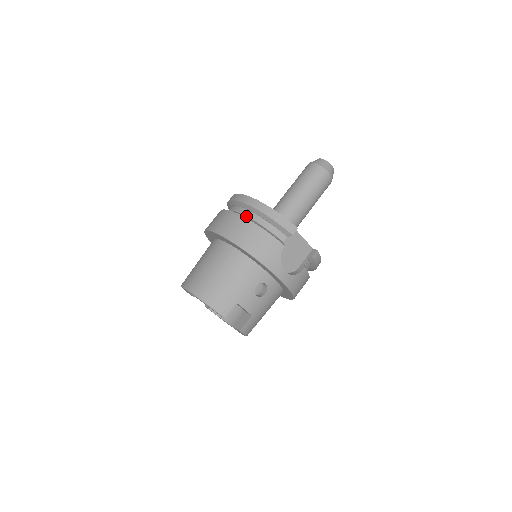
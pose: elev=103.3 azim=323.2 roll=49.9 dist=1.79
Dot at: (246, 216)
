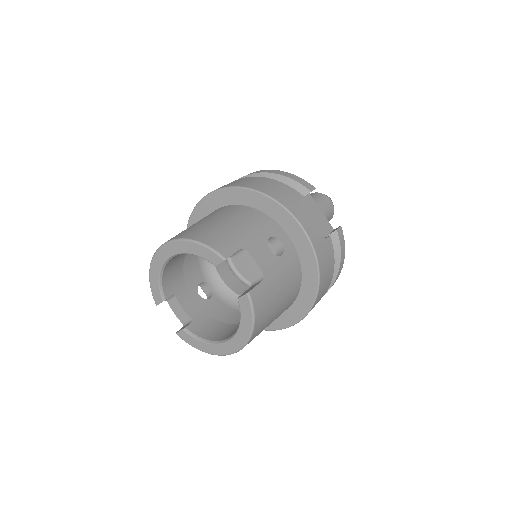
Dot at: occluded
